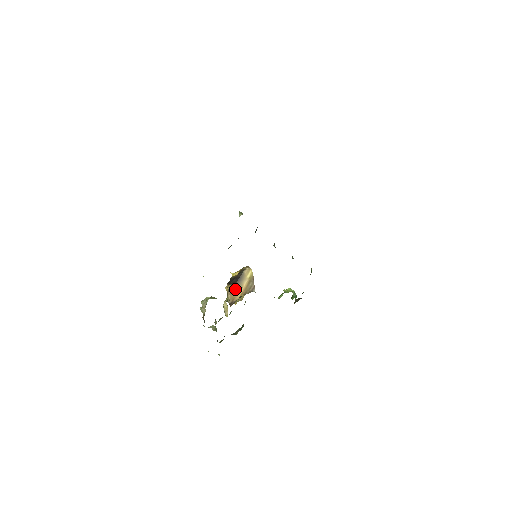
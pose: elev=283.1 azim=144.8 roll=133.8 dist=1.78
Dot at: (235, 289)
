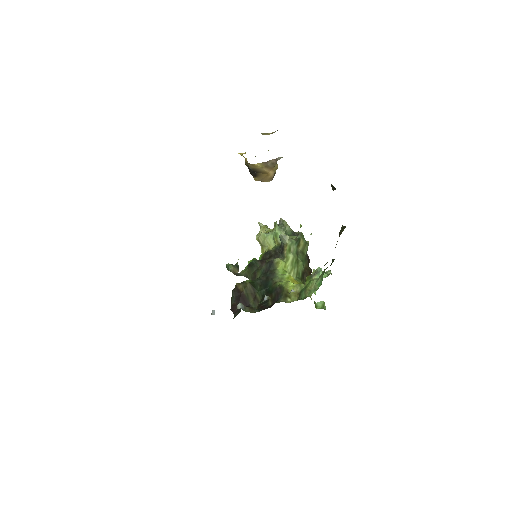
Dot at: (262, 177)
